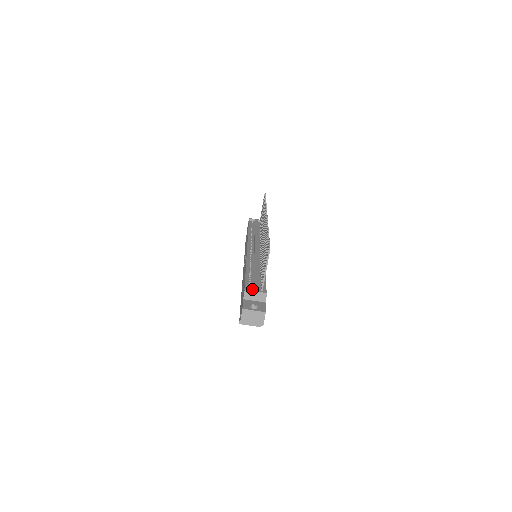
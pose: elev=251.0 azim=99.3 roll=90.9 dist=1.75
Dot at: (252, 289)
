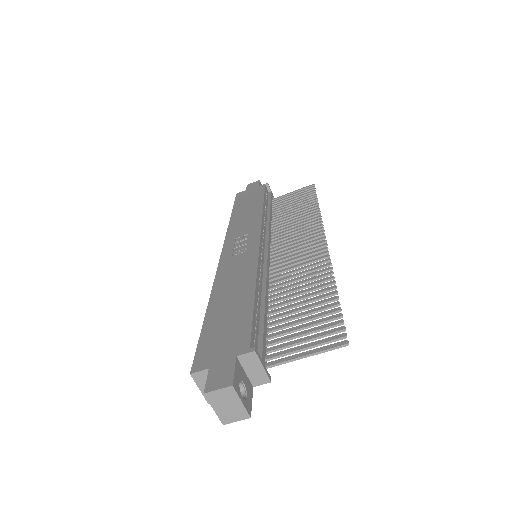
Dot at: (257, 350)
